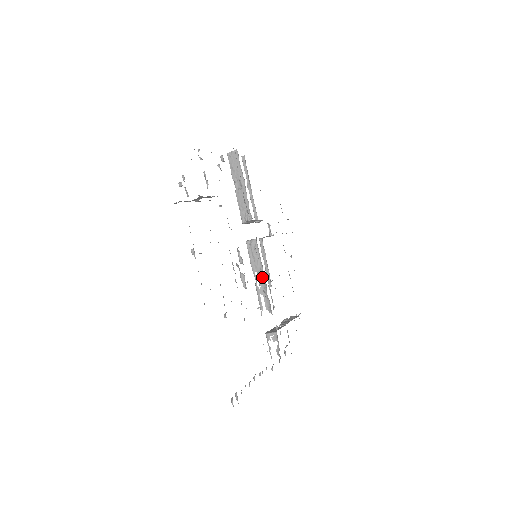
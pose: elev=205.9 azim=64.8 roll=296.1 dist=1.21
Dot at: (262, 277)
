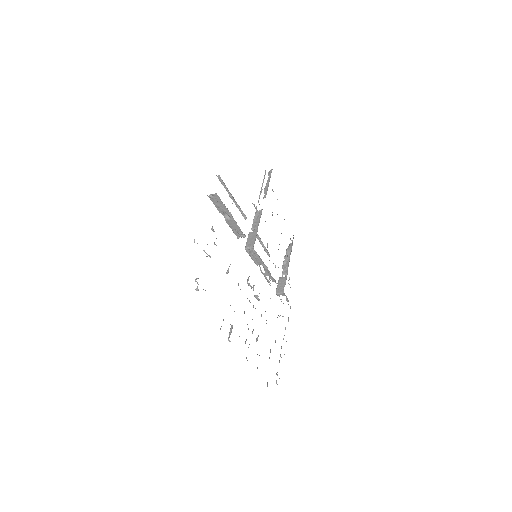
Dot at: (265, 267)
